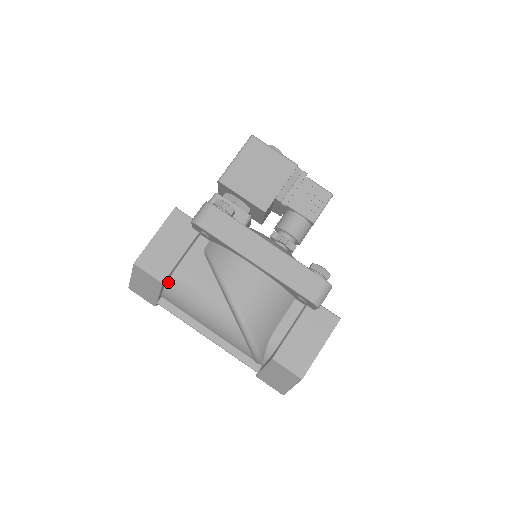
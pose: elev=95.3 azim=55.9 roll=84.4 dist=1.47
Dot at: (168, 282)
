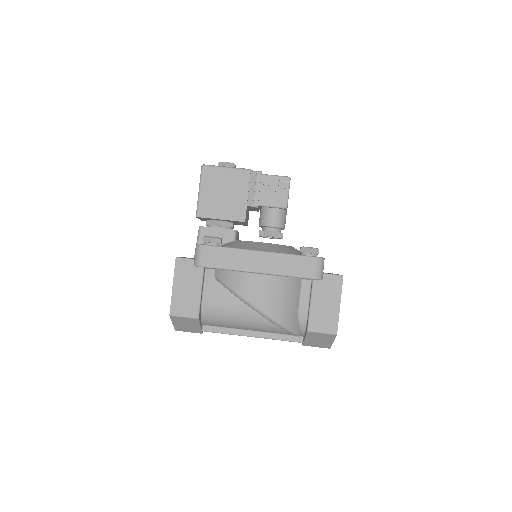
Dot at: (202, 314)
